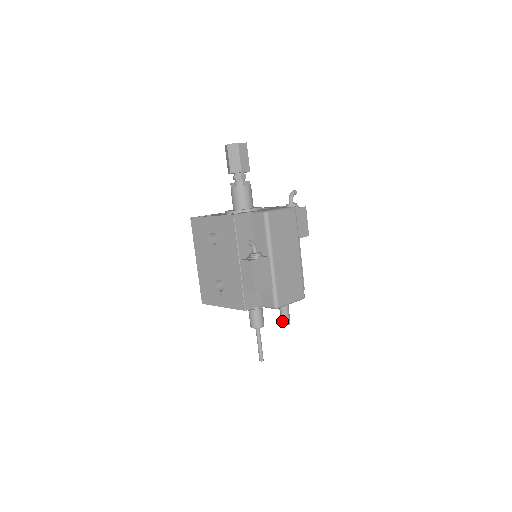
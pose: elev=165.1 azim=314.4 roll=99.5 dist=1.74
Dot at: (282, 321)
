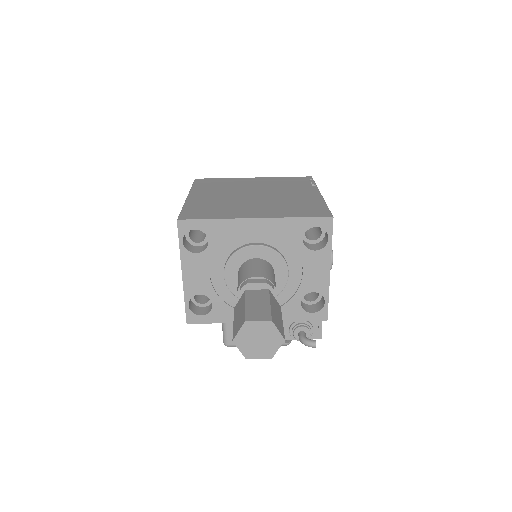
Dot at: occluded
